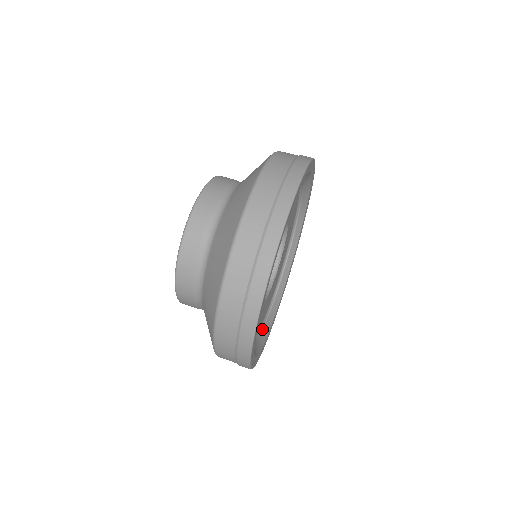
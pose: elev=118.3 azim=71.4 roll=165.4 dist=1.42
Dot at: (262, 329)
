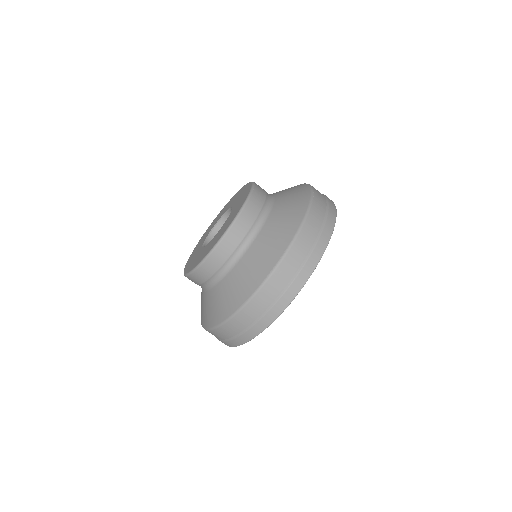
Dot at: occluded
